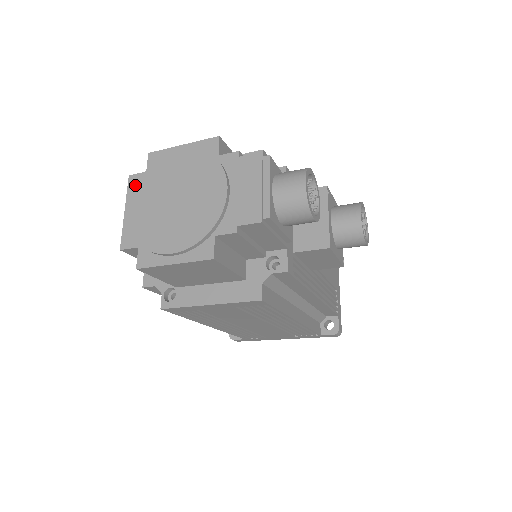
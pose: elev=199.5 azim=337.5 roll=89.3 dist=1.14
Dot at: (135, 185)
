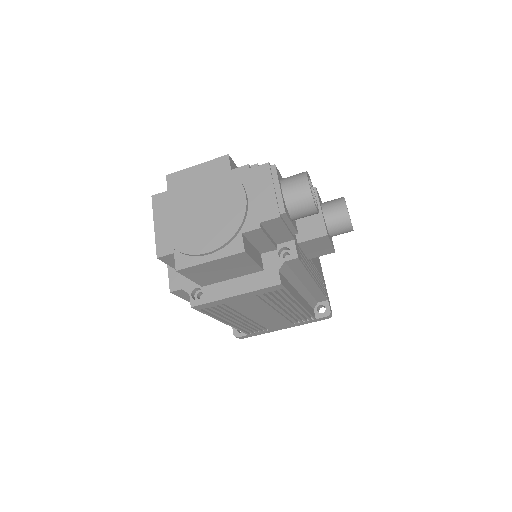
Dot at: (159, 203)
